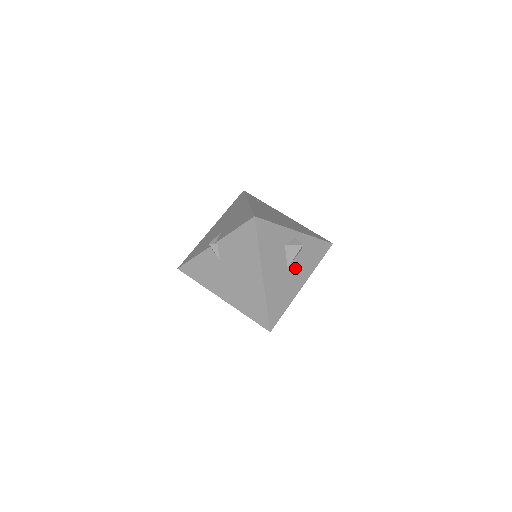
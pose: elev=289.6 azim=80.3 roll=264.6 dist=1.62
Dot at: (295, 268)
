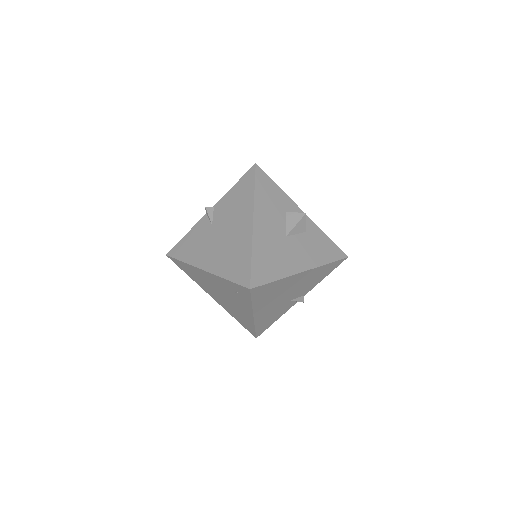
Dot at: (296, 244)
